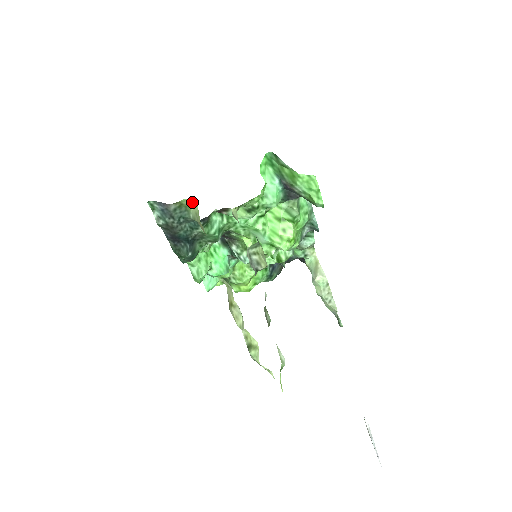
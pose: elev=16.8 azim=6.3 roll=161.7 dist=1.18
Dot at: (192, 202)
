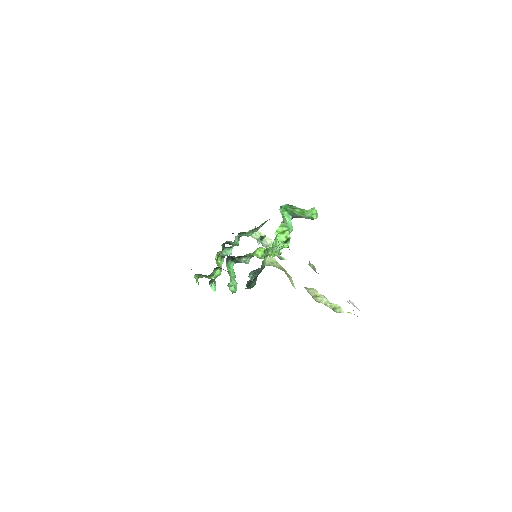
Dot at: (266, 258)
